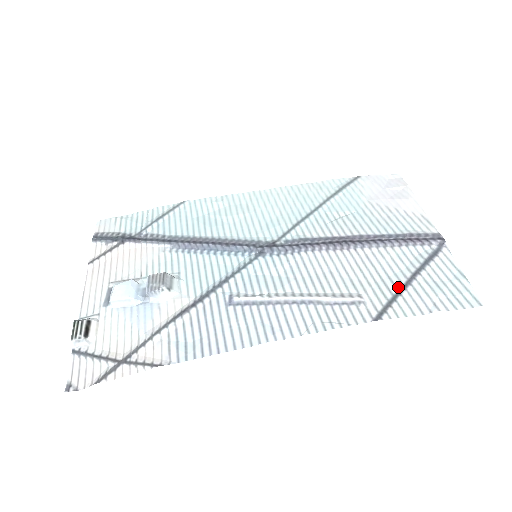
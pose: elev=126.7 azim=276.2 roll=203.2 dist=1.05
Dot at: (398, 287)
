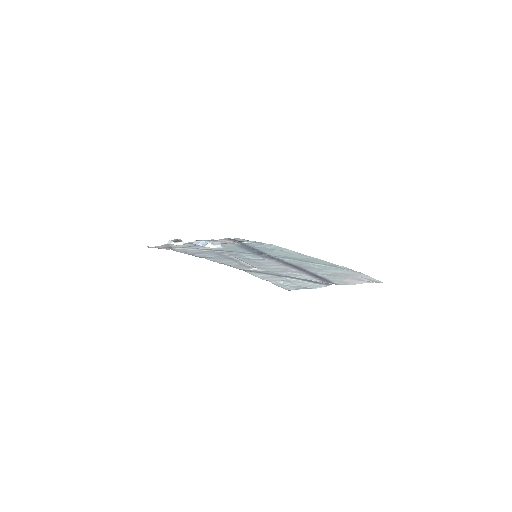
Dot at: (274, 274)
